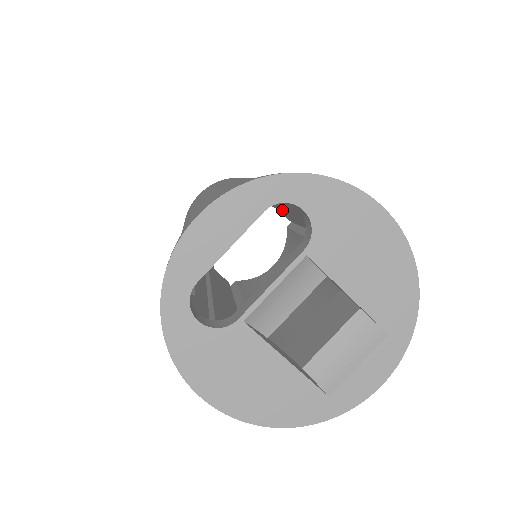
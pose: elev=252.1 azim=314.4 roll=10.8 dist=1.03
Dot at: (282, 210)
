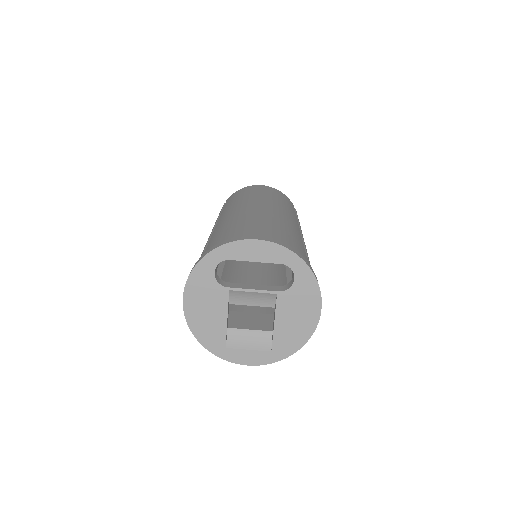
Dot at: occluded
